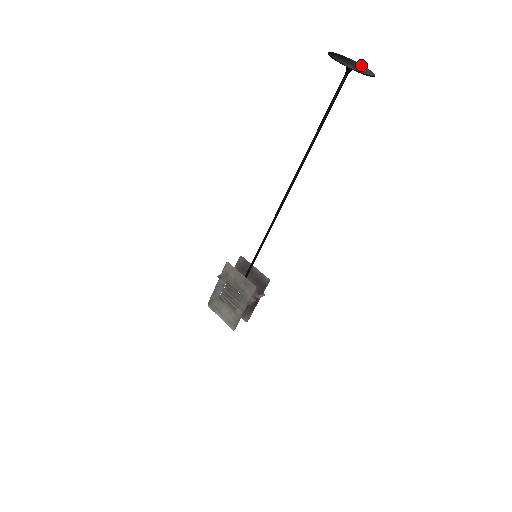
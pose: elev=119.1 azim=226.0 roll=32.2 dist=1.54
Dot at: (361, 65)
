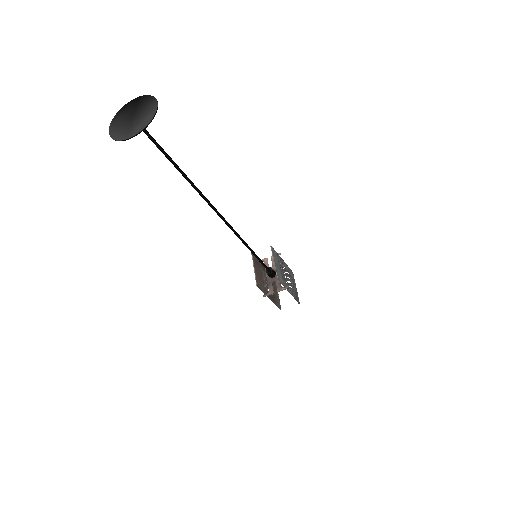
Dot at: (152, 107)
